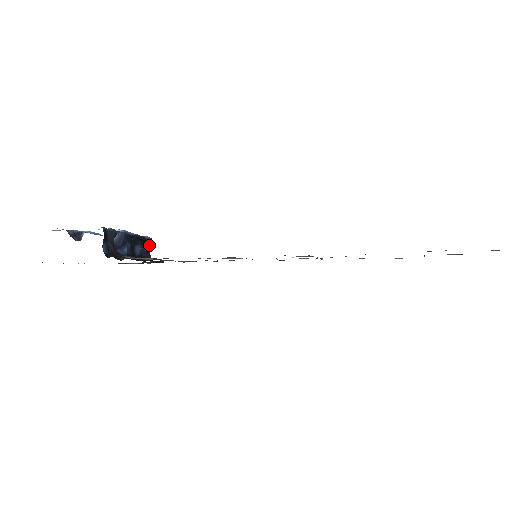
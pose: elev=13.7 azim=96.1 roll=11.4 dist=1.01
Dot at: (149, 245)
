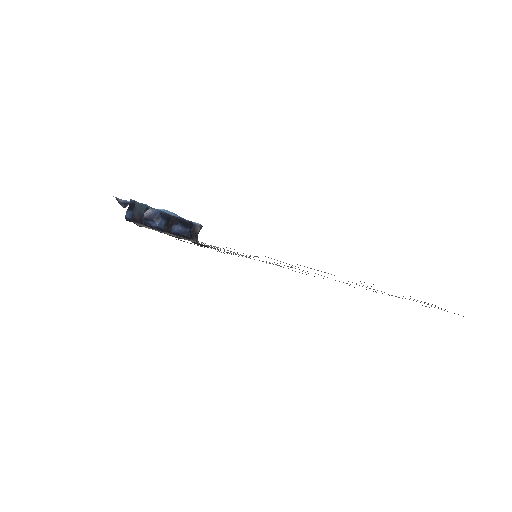
Dot at: (198, 230)
